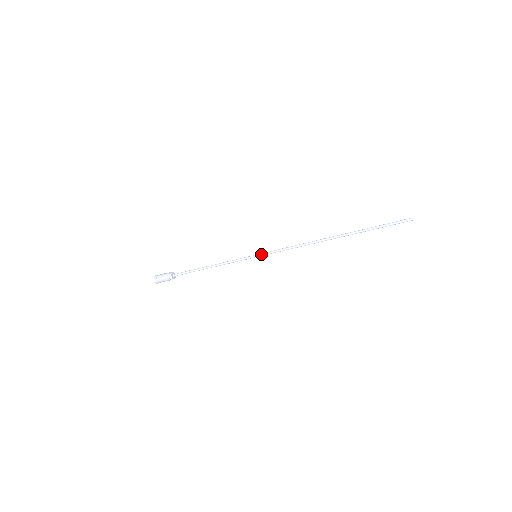
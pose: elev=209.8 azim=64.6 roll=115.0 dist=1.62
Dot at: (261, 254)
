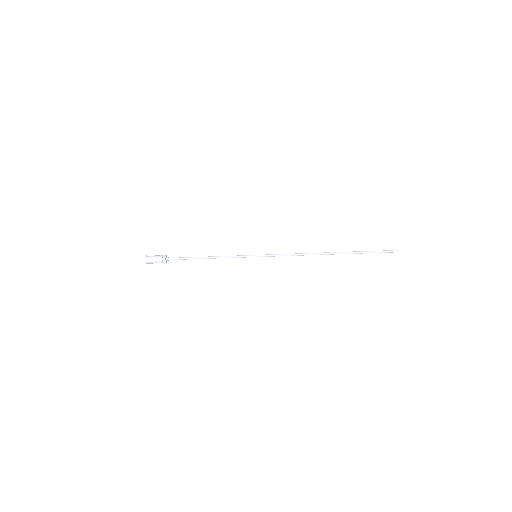
Dot at: (262, 255)
